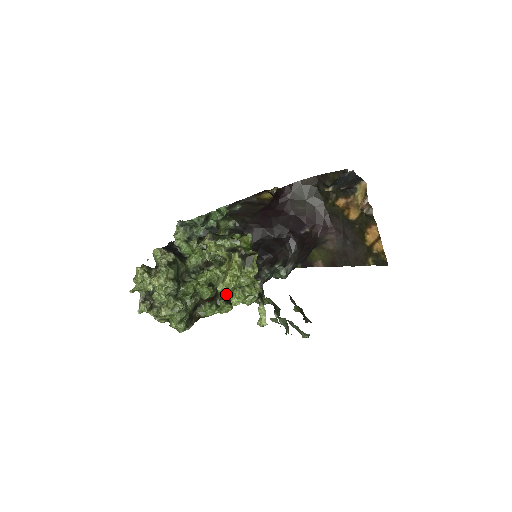
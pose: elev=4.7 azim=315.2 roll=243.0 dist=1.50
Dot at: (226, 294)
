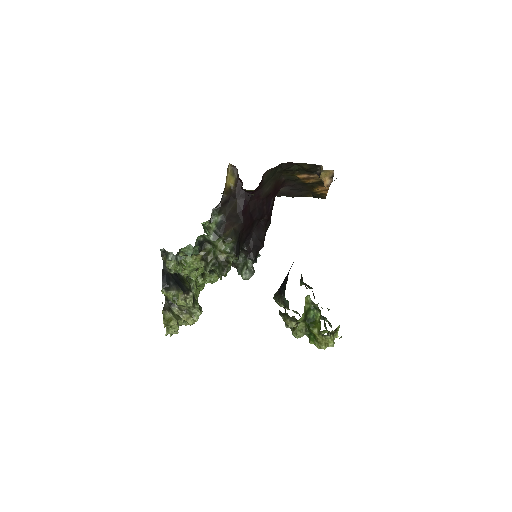
Dot at: occluded
